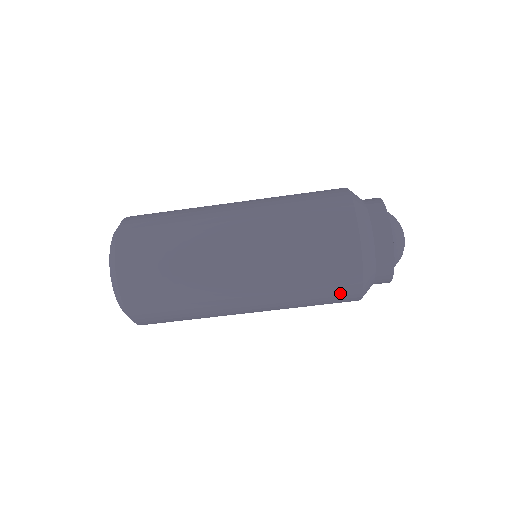
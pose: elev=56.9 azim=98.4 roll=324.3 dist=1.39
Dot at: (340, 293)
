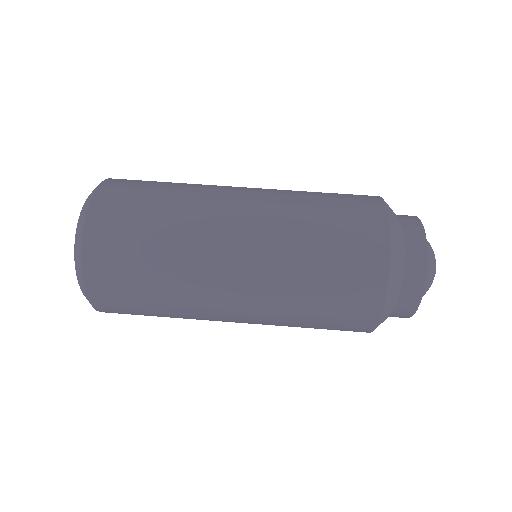
Dot at: (360, 258)
